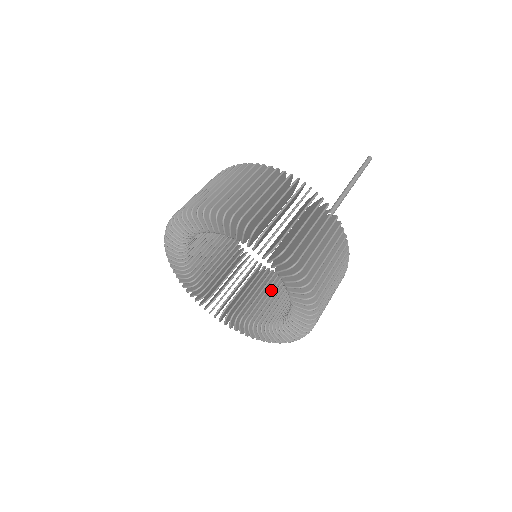
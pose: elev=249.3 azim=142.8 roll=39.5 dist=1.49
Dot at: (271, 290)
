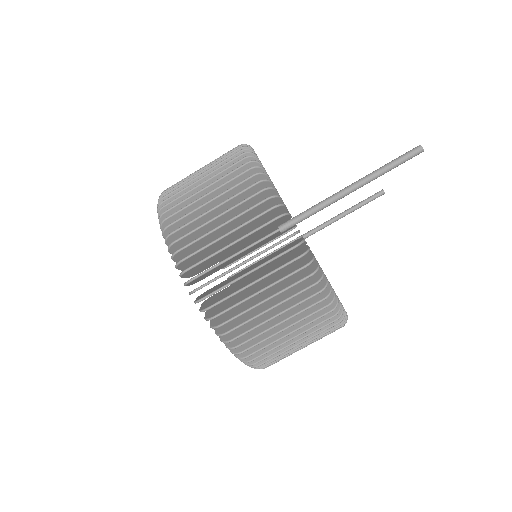
Dot at: occluded
